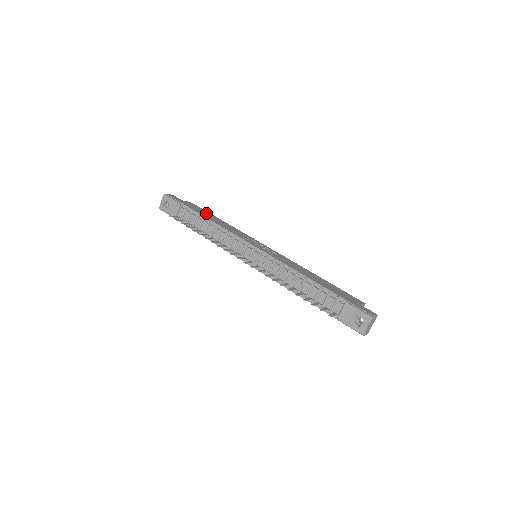
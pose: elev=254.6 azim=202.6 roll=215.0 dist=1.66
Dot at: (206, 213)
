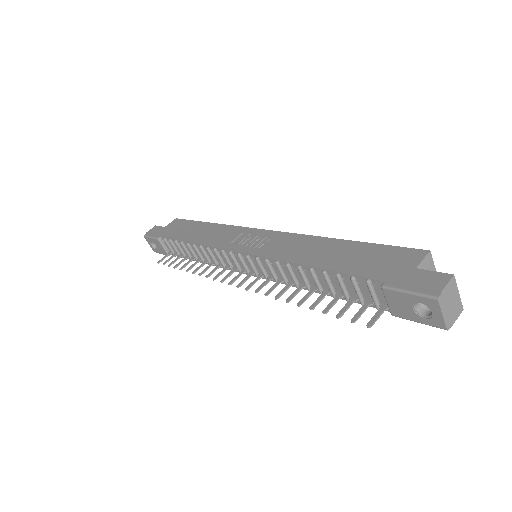
Dot at: (189, 227)
